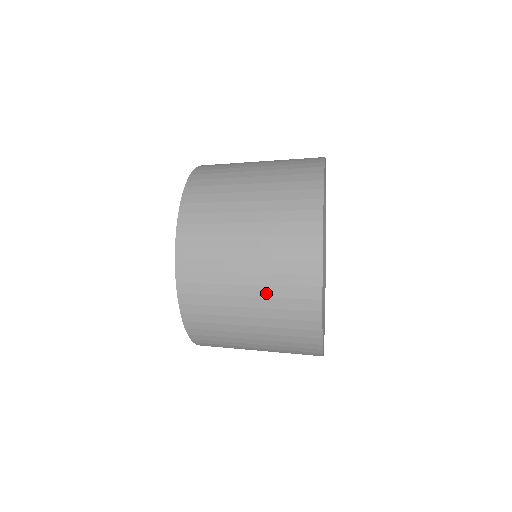
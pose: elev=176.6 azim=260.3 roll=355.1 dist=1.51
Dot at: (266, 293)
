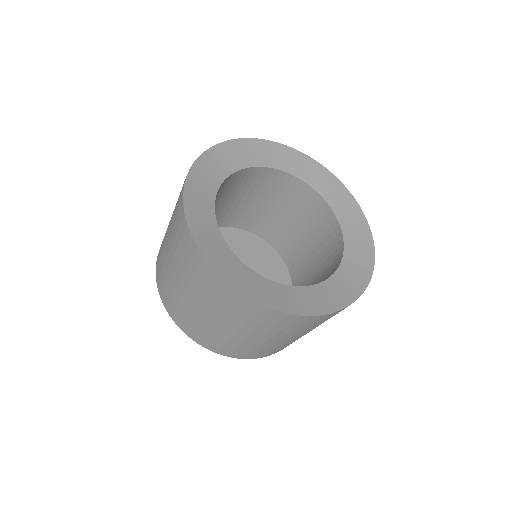
Dot at: (182, 269)
